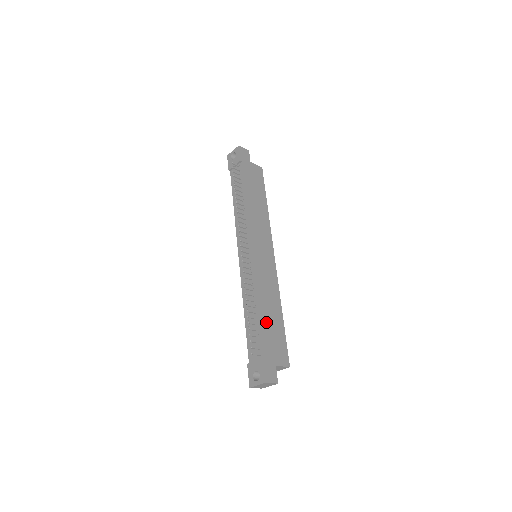
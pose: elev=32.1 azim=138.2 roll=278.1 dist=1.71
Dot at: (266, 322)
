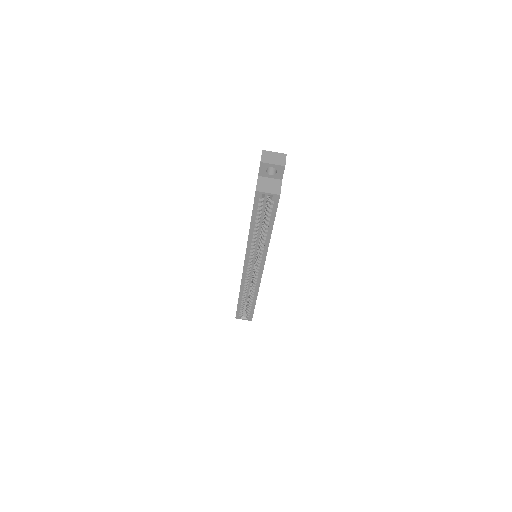
Dot at: occluded
